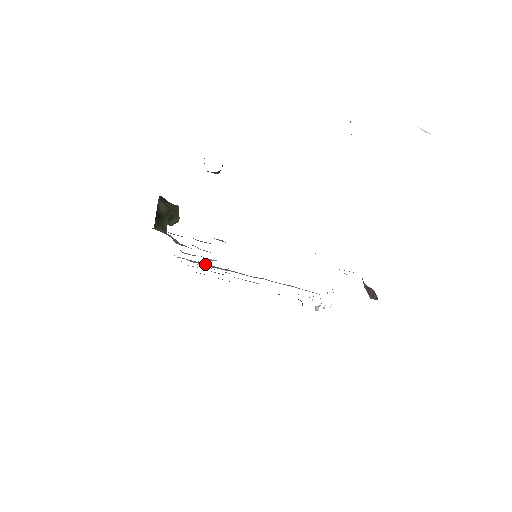
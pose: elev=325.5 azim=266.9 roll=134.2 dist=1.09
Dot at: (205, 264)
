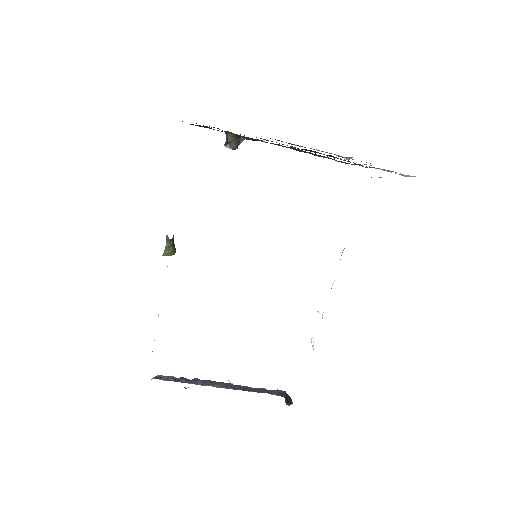
Dot at: occluded
